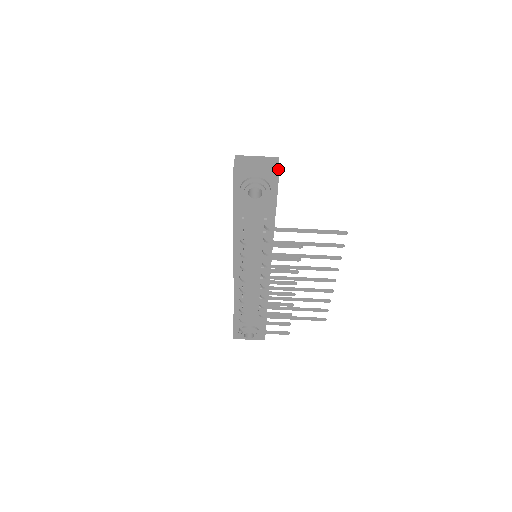
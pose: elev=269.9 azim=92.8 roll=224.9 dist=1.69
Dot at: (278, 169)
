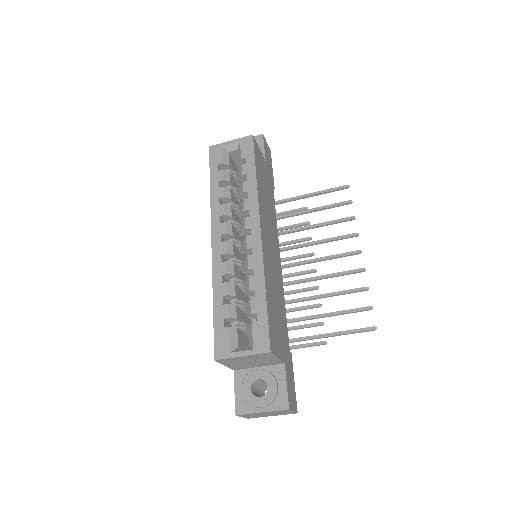
Dot at: occluded
